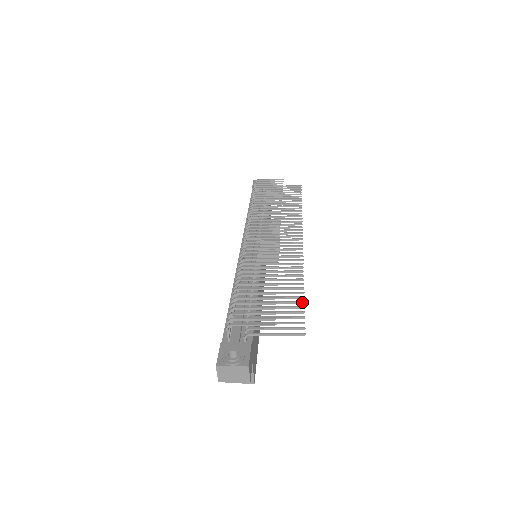
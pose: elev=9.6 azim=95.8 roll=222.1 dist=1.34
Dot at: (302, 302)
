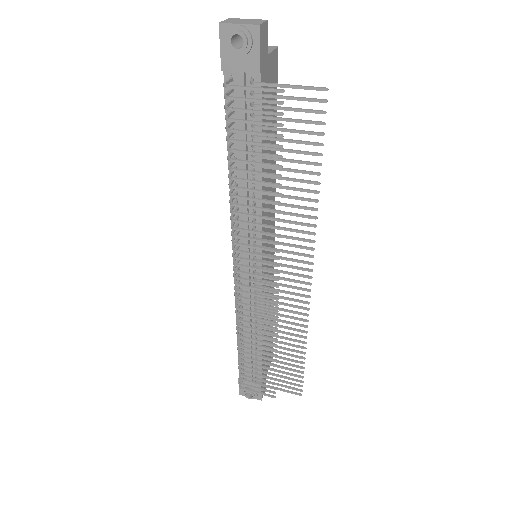
Dot at: occluded
